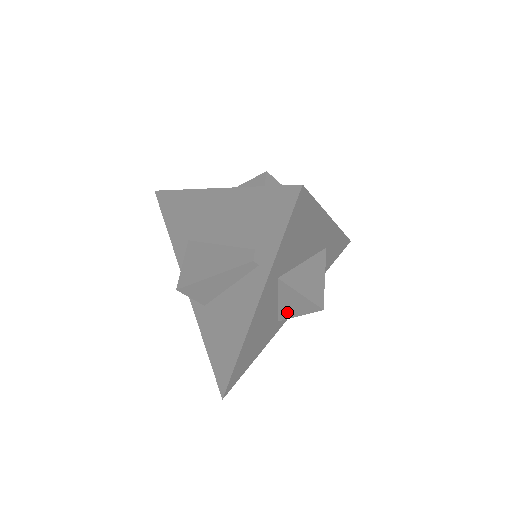
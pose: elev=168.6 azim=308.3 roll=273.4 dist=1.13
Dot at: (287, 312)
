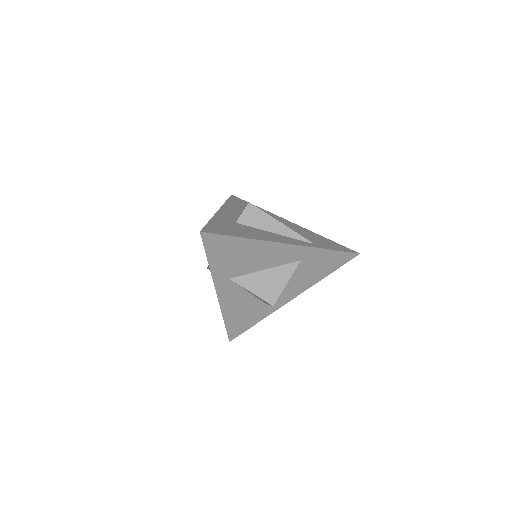
Dot at: occluded
